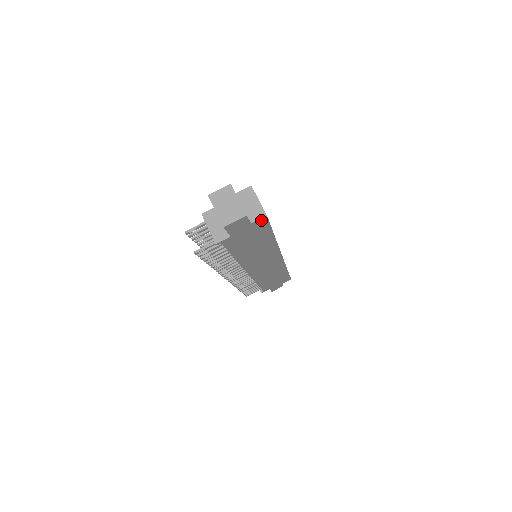
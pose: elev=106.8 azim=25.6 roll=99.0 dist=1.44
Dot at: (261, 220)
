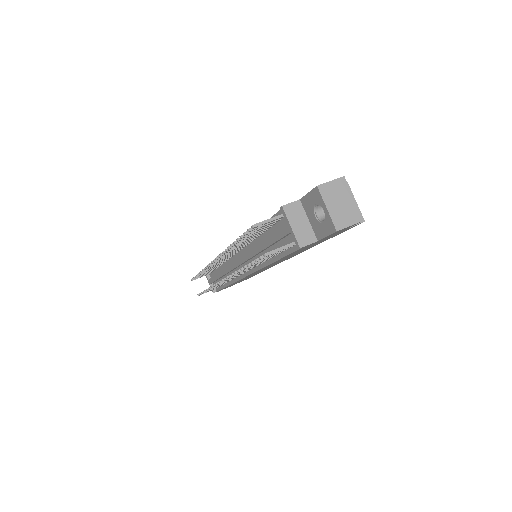
Dot at: (354, 226)
